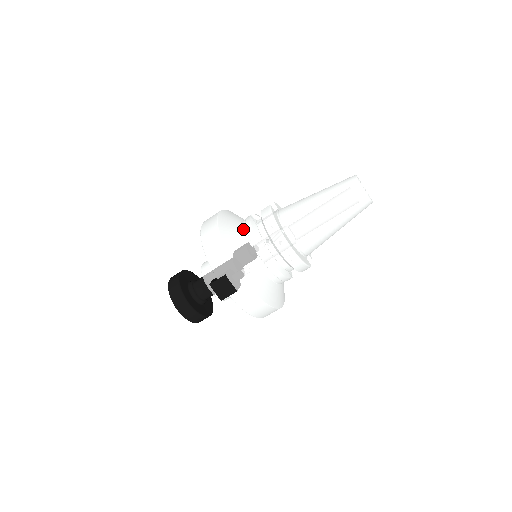
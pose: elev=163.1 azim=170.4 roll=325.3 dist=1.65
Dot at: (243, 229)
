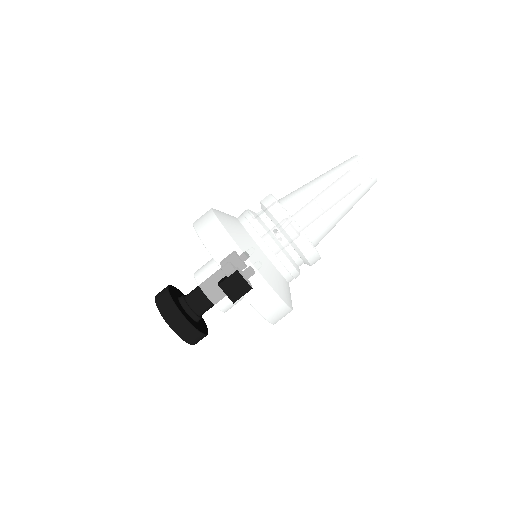
Dot at: (244, 222)
